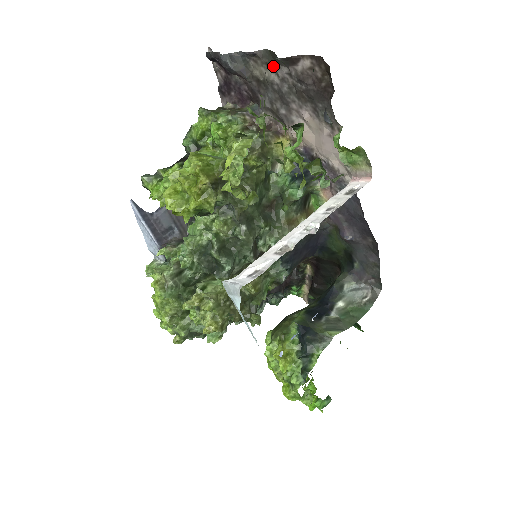
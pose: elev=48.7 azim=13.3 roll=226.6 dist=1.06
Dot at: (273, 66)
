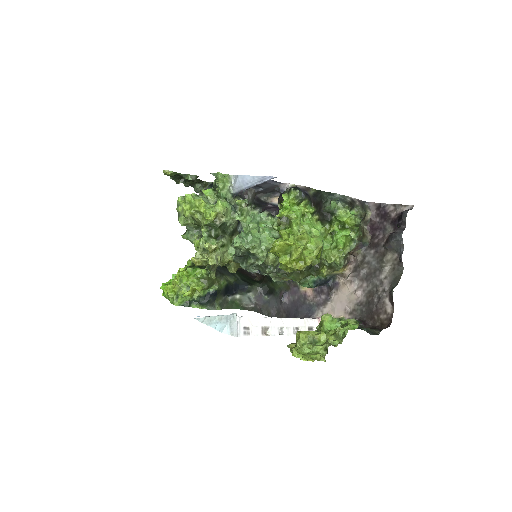
Dot at: (391, 276)
